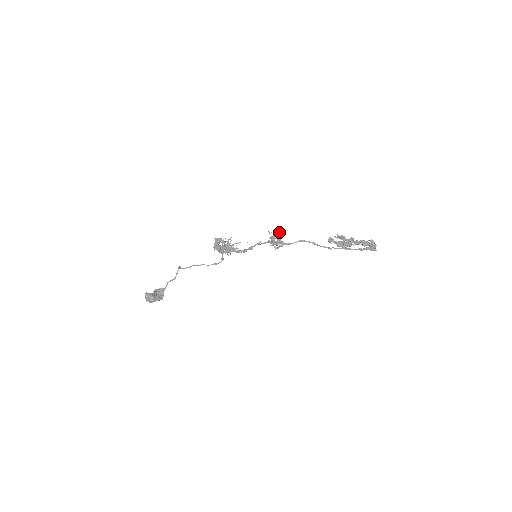
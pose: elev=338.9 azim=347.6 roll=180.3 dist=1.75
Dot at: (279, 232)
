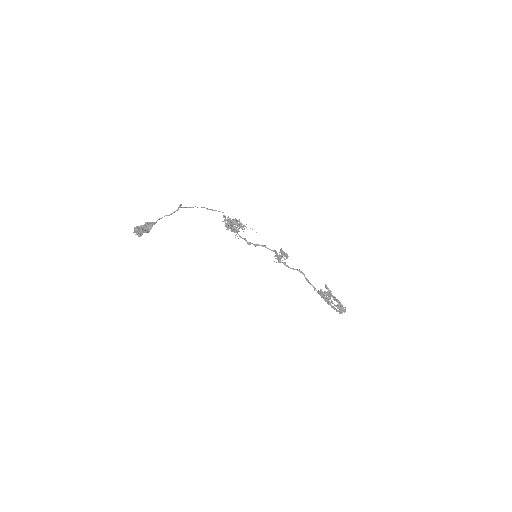
Dot at: occluded
